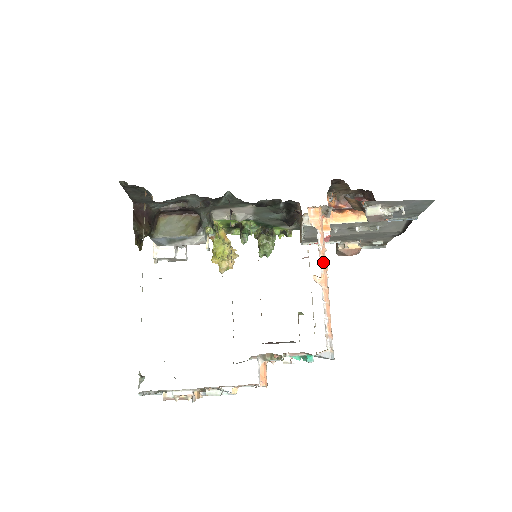
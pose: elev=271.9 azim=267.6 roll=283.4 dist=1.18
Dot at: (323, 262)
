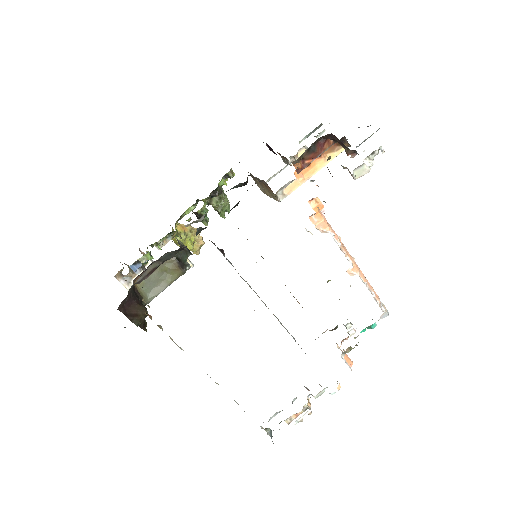
Dot at: (347, 253)
